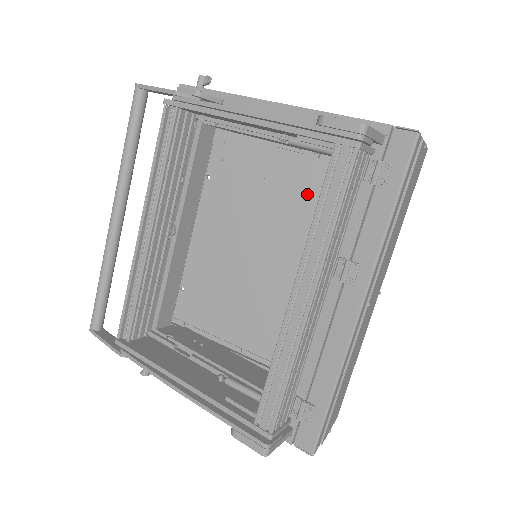
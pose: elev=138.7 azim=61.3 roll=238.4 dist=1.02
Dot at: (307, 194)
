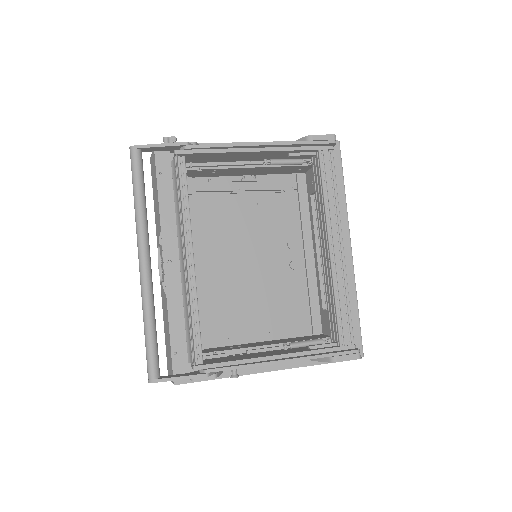
Dot at: (250, 211)
